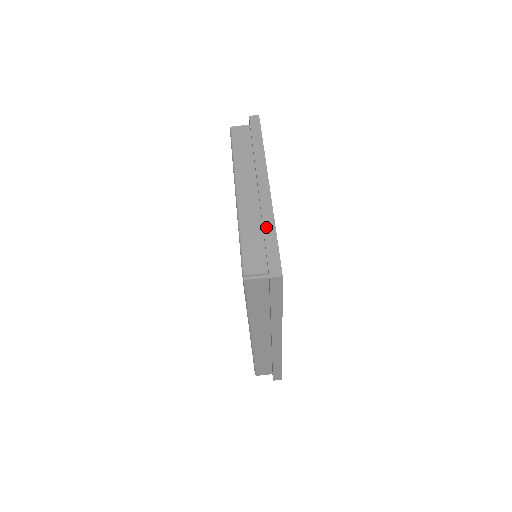
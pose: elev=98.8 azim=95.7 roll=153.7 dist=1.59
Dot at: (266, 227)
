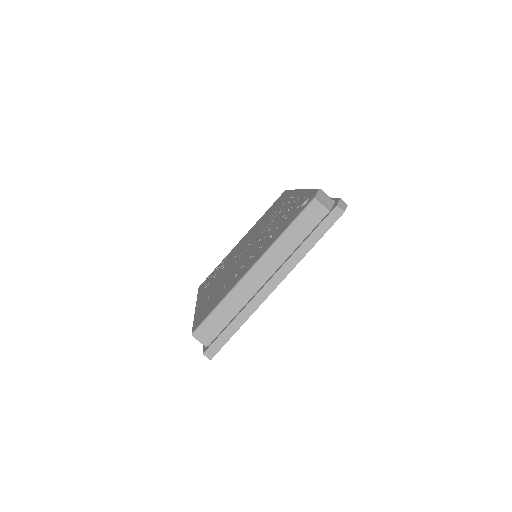
Dot at: (238, 319)
